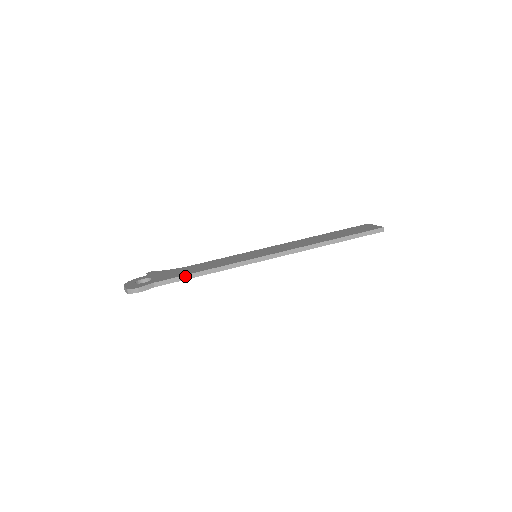
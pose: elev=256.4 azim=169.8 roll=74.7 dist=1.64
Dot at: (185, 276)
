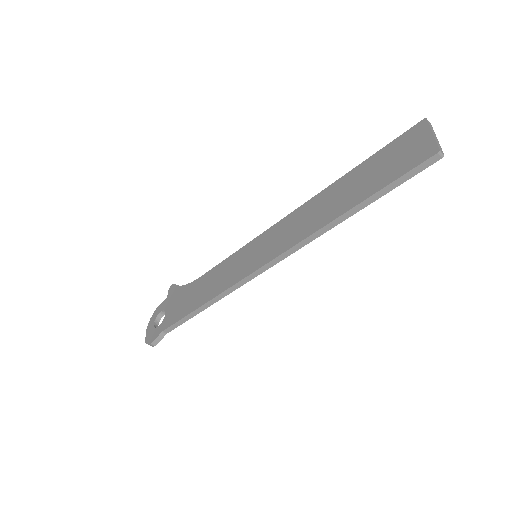
Dot at: (185, 317)
